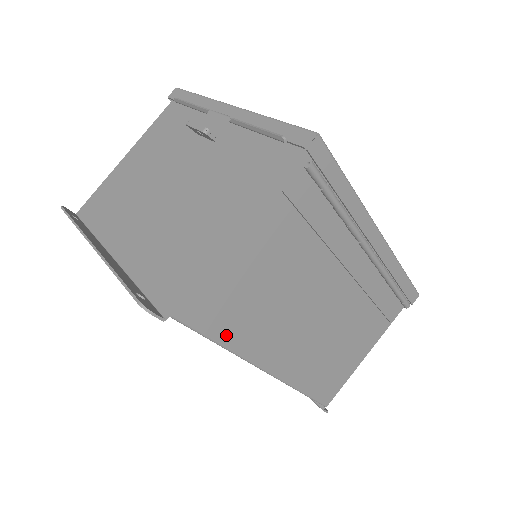
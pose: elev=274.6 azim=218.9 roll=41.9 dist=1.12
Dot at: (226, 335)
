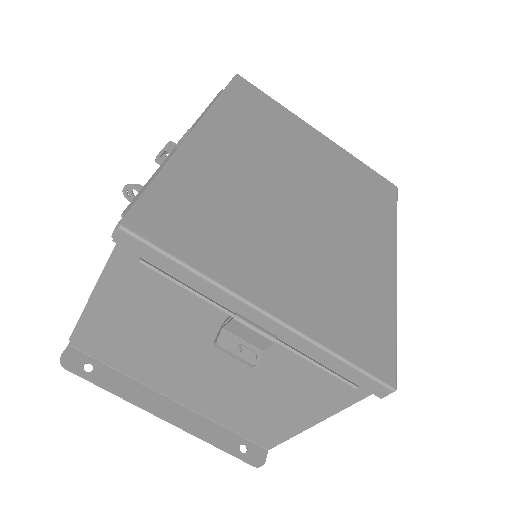
Dot at: occluded
